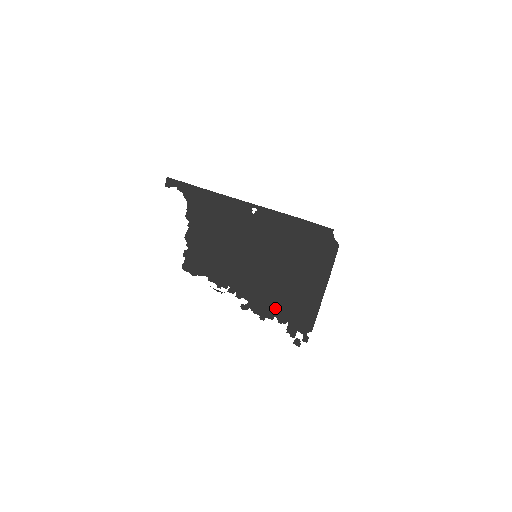
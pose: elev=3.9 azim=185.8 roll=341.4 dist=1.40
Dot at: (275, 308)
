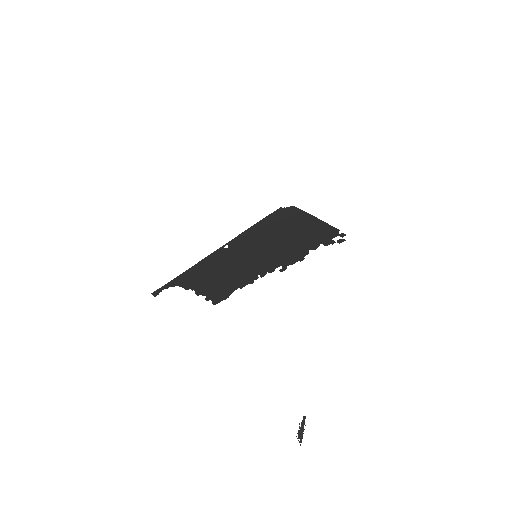
Dot at: (302, 249)
